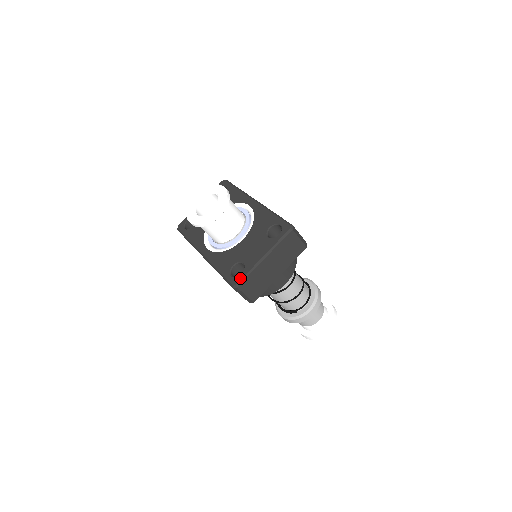
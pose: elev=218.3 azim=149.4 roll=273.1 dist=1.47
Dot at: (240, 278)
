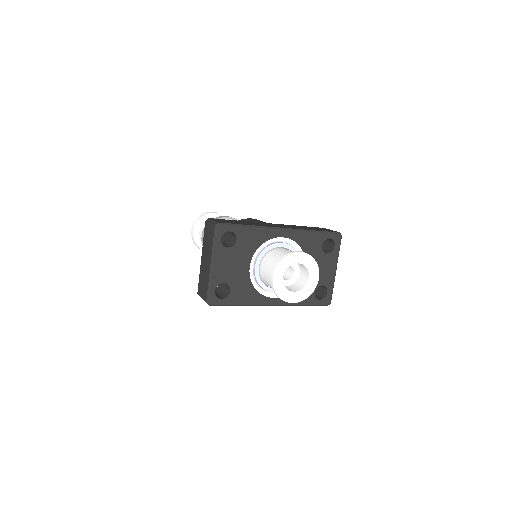
Dot at: (330, 297)
